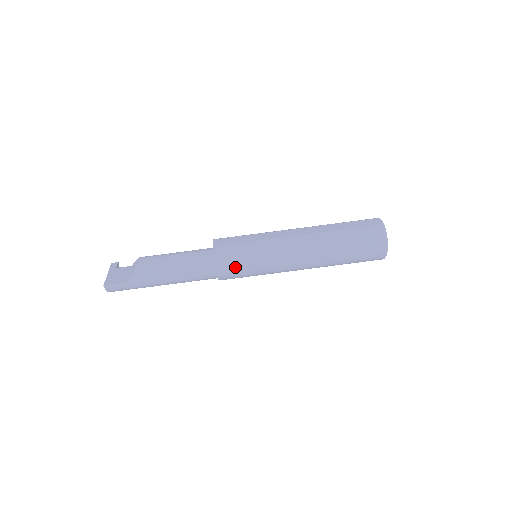
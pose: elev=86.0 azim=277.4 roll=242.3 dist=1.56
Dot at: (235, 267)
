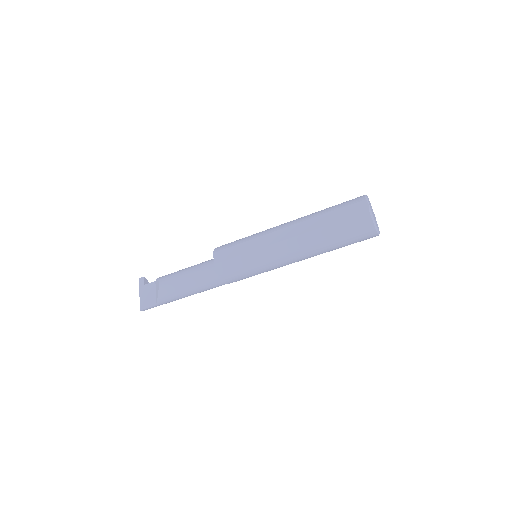
Dot at: (239, 277)
